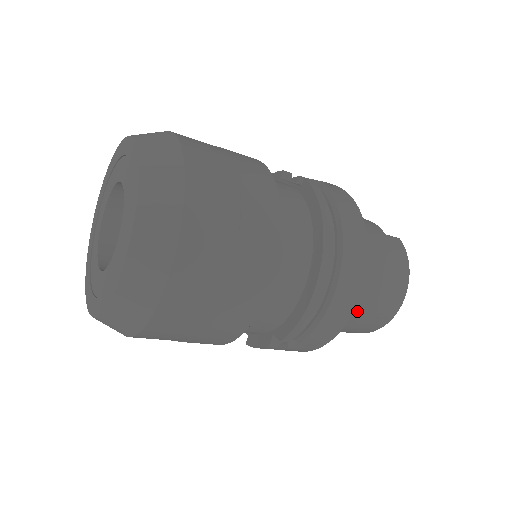
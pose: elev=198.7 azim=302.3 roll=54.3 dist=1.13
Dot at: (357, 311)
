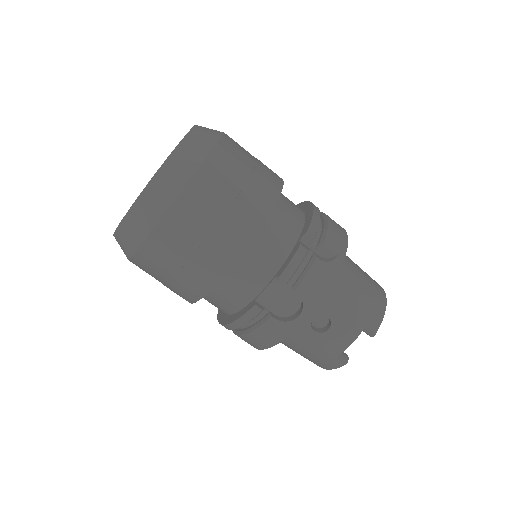
Dot at: (353, 268)
